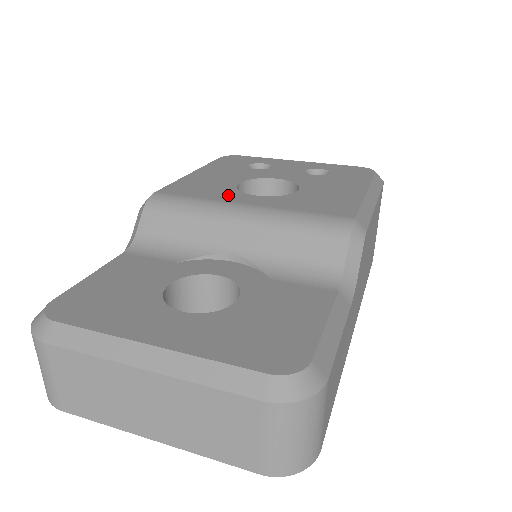
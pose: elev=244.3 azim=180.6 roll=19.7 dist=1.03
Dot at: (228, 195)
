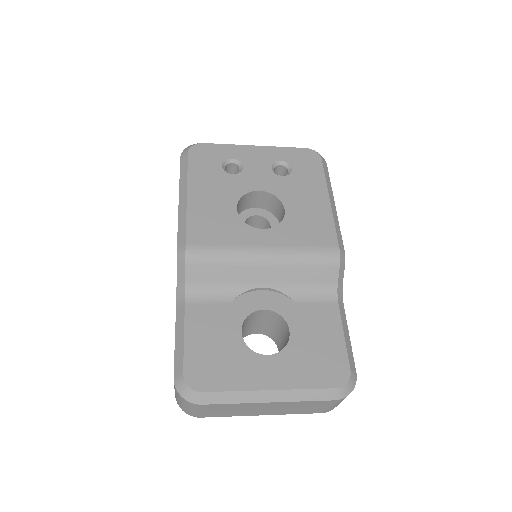
Dot at: (243, 234)
